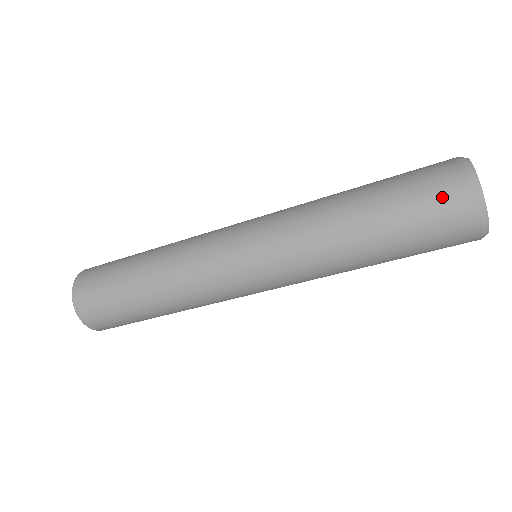
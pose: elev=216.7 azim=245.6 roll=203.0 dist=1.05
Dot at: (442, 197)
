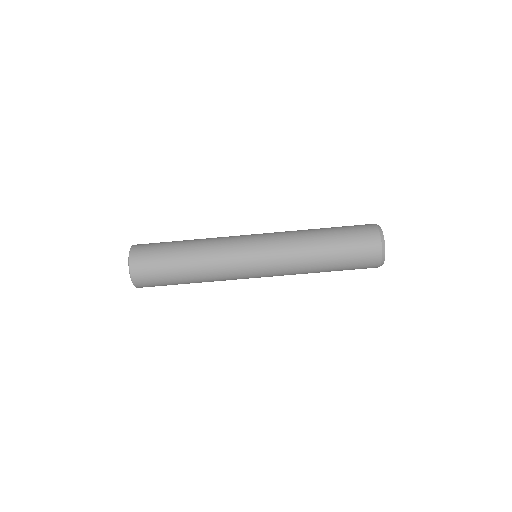
Dot at: (367, 246)
